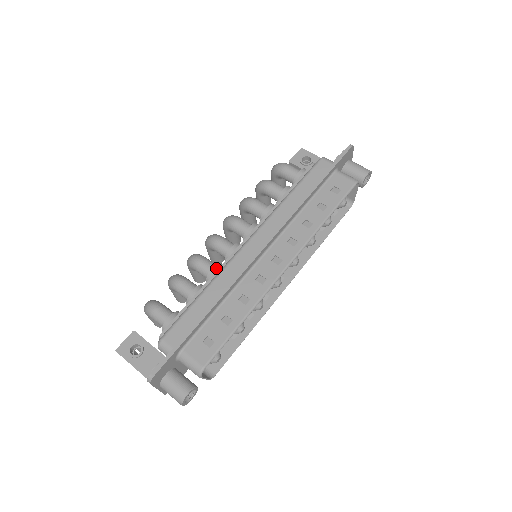
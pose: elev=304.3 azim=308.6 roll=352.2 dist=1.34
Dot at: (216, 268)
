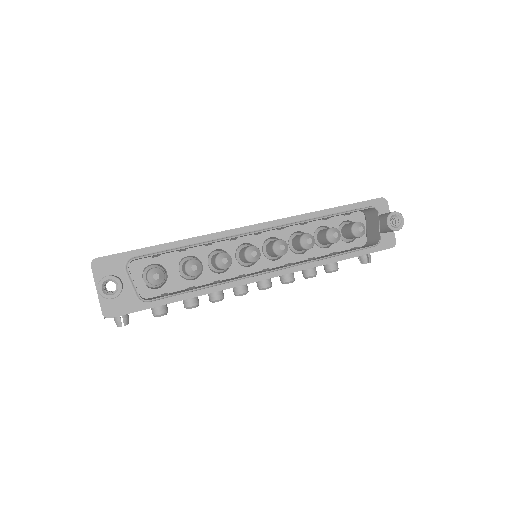
Dot at: occluded
